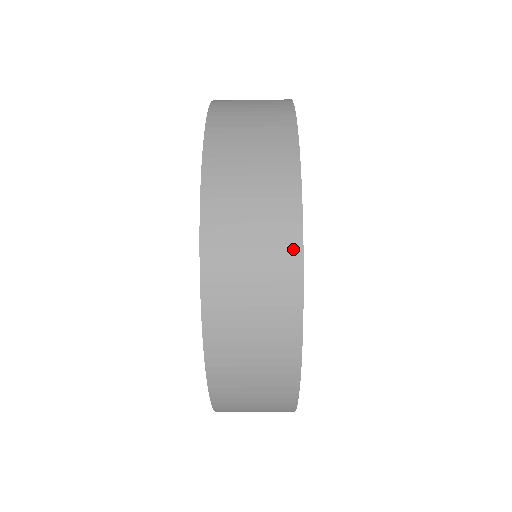
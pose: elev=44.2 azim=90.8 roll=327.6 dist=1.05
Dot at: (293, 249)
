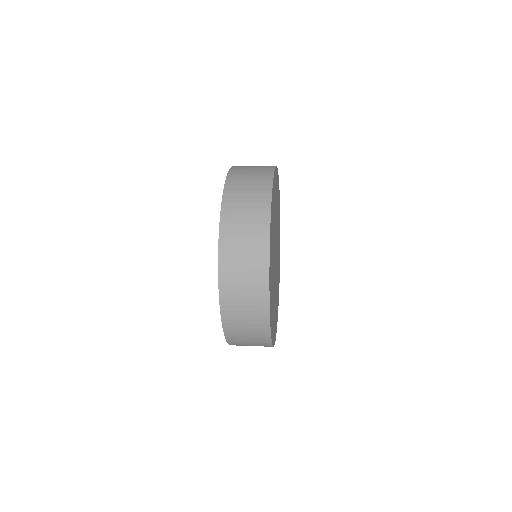
Dot at: occluded
